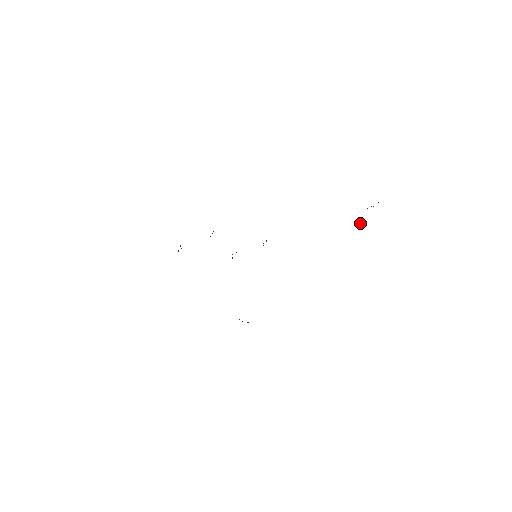
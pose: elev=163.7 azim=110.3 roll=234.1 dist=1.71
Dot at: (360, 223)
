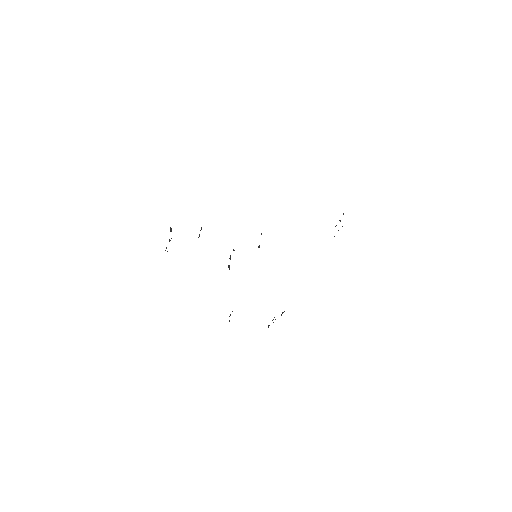
Dot at: occluded
